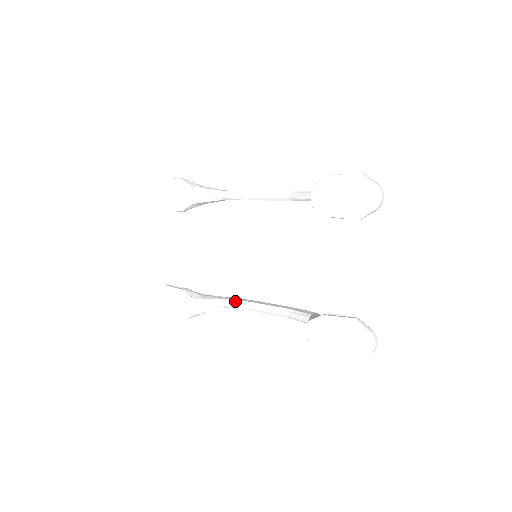
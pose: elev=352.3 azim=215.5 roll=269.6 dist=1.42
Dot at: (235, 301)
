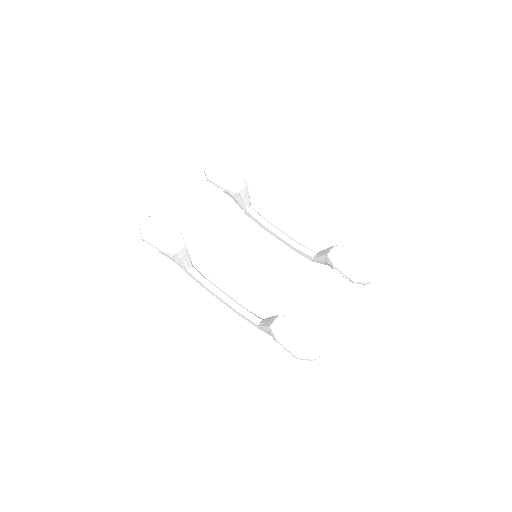
Dot at: (202, 274)
